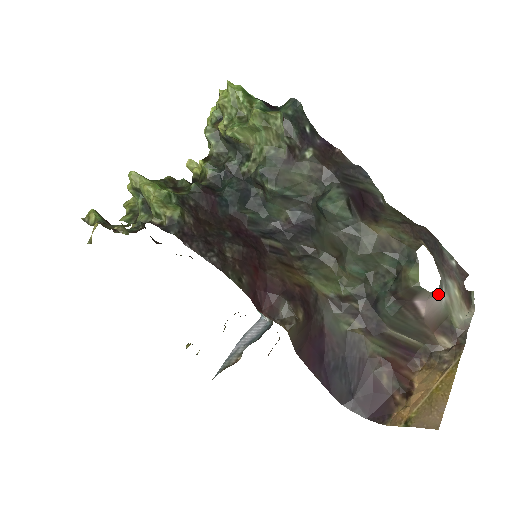
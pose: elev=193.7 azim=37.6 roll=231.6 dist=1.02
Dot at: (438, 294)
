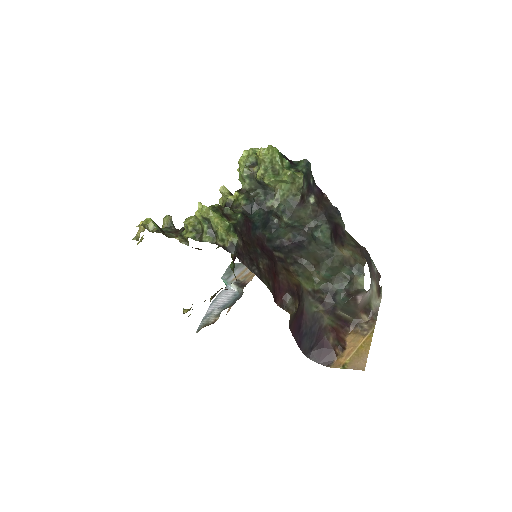
Dot at: (368, 291)
